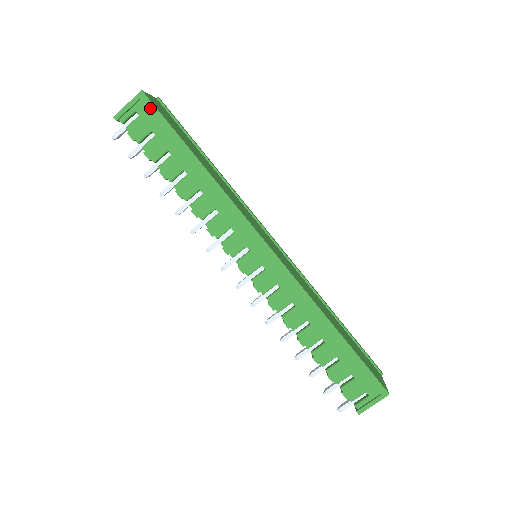
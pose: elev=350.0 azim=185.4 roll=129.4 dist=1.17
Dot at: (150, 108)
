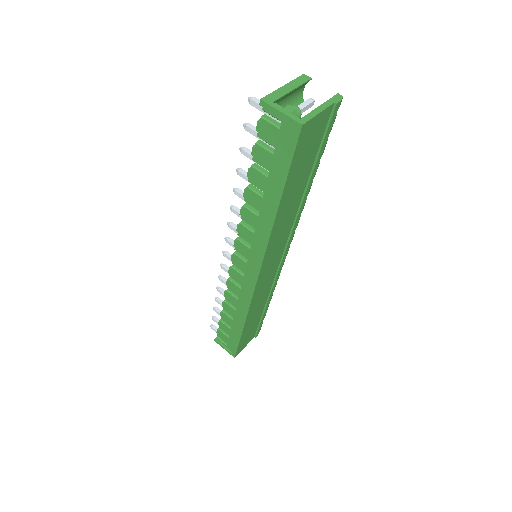
Dot at: (292, 141)
